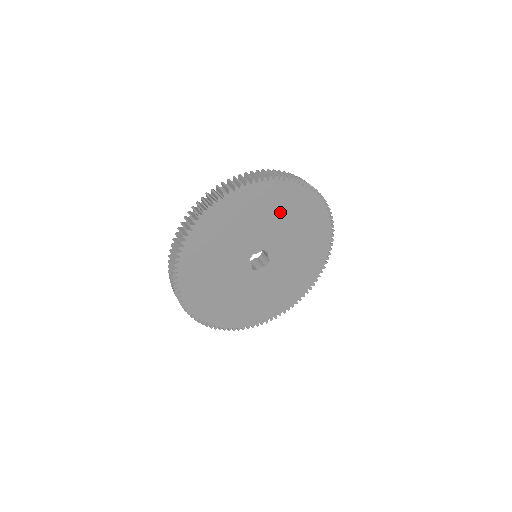
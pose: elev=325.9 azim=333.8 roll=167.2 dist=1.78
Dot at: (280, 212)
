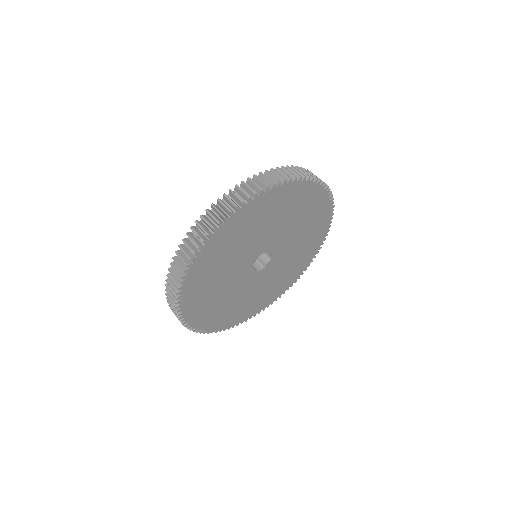
Dot at: (256, 225)
